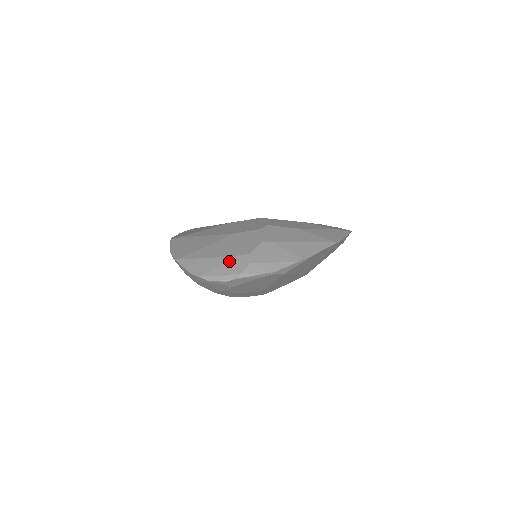
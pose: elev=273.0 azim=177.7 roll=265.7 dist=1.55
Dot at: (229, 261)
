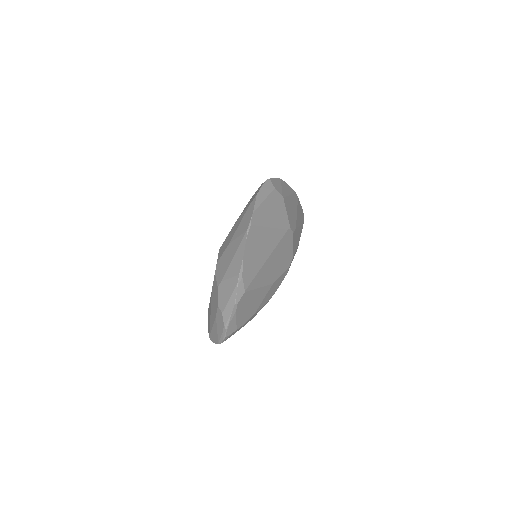
Dot at: (217, 321)
